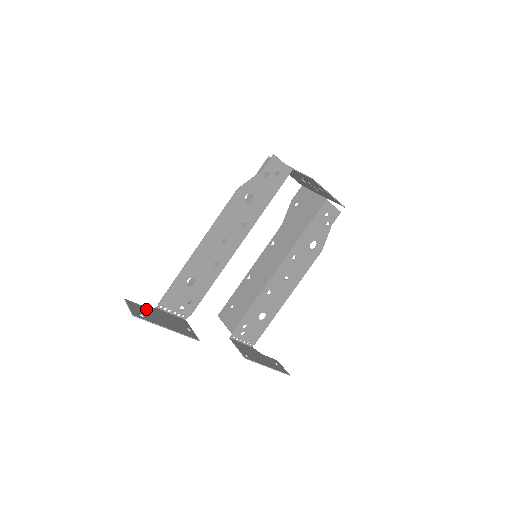
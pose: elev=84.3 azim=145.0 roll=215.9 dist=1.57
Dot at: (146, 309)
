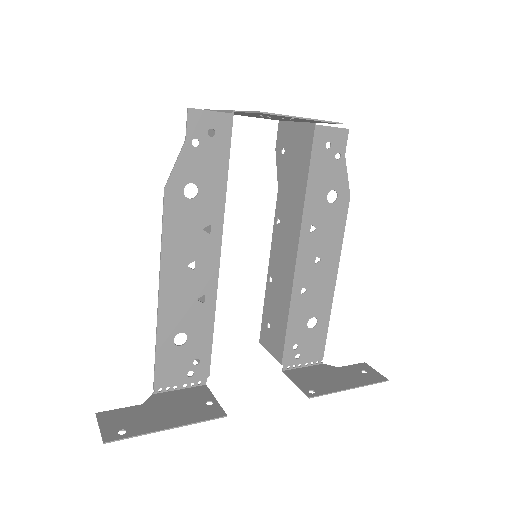
Dot at: (133, 410)
